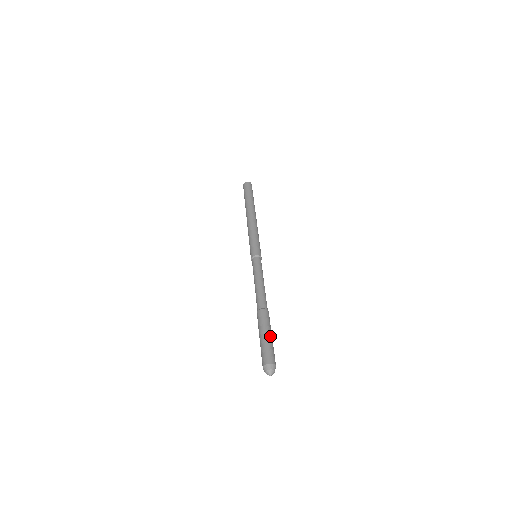
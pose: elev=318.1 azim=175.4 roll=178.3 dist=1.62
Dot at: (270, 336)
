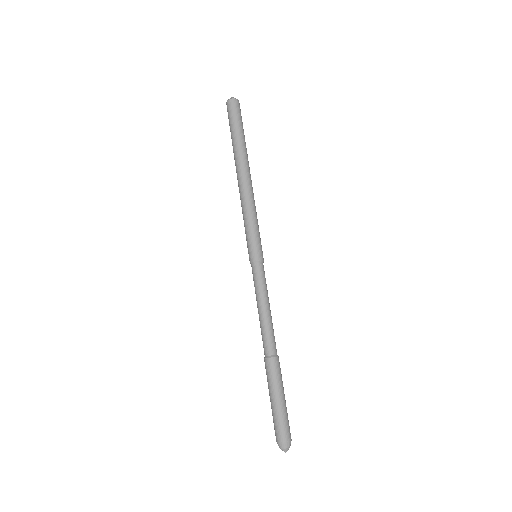
Dot at: (276, 401)
